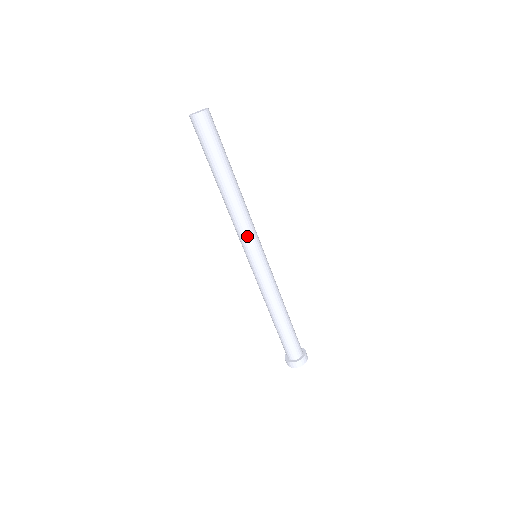
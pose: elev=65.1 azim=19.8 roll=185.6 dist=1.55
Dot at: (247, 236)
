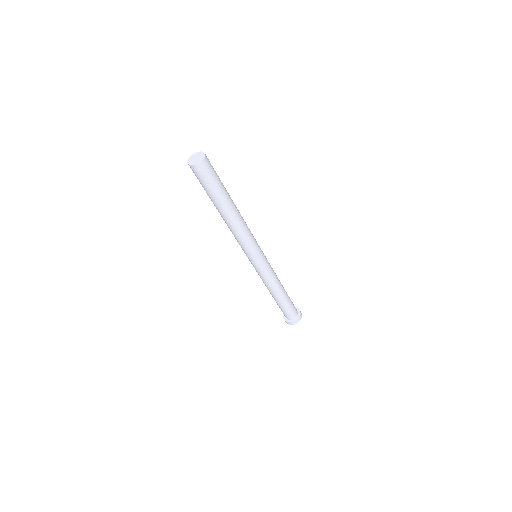
Dot at: (249, 247)
